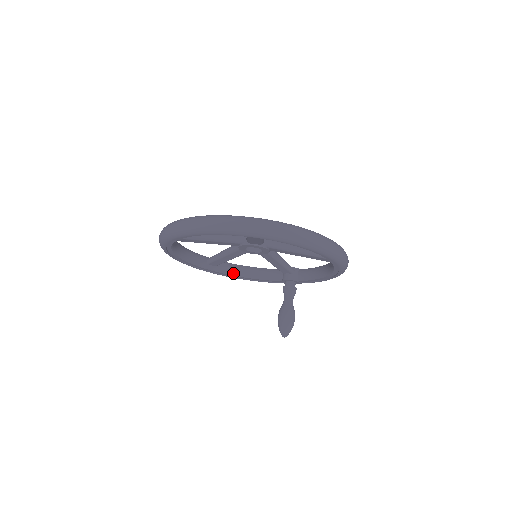
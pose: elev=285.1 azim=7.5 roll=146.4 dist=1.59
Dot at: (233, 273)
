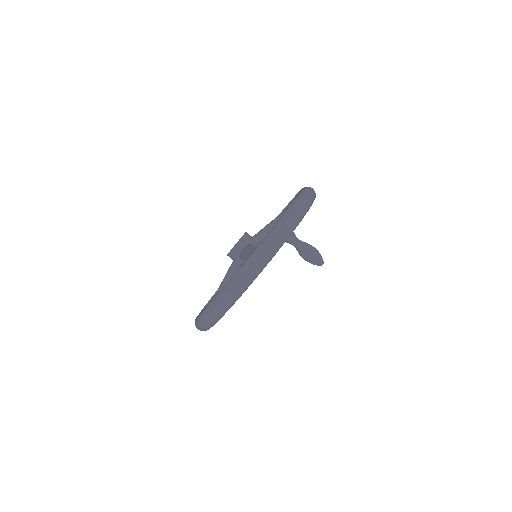
Dot at: occluded
